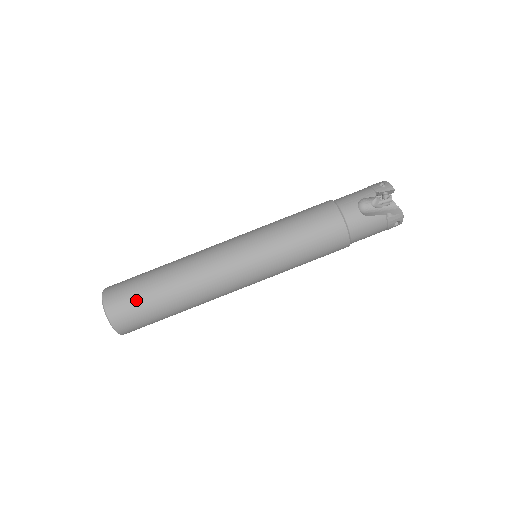
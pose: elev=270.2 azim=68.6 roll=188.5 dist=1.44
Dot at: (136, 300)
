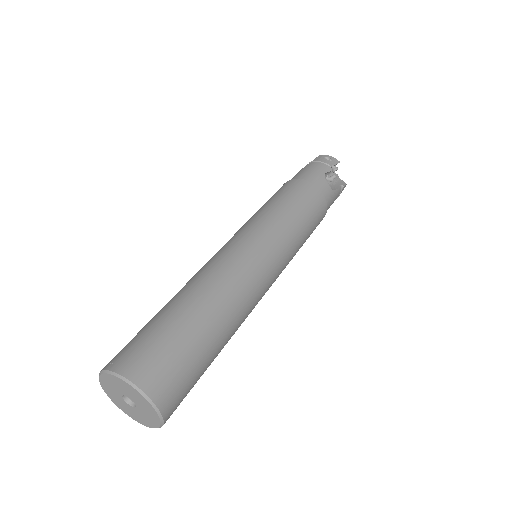
Dot at: occluded
